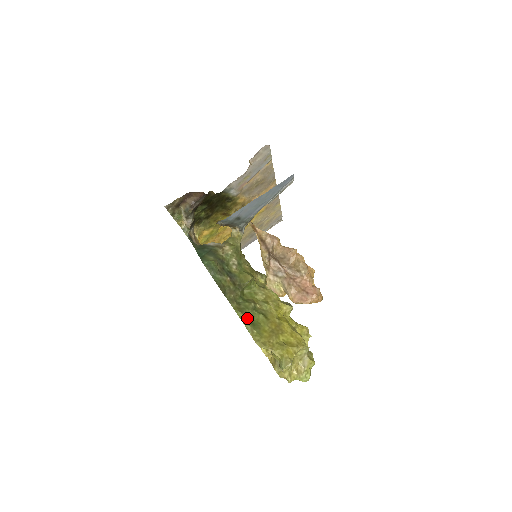
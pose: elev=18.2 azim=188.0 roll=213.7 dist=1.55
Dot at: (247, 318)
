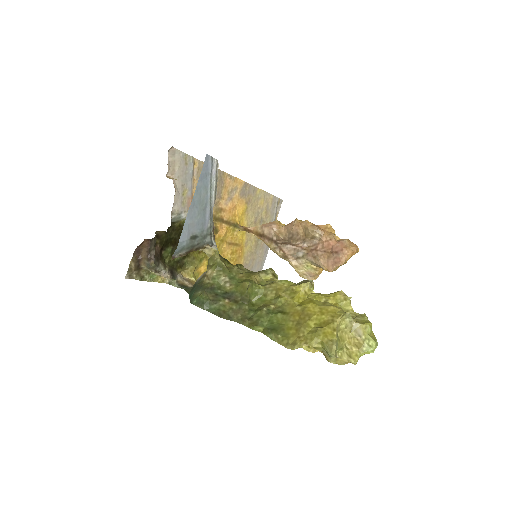
Dot at: (266, 327)
